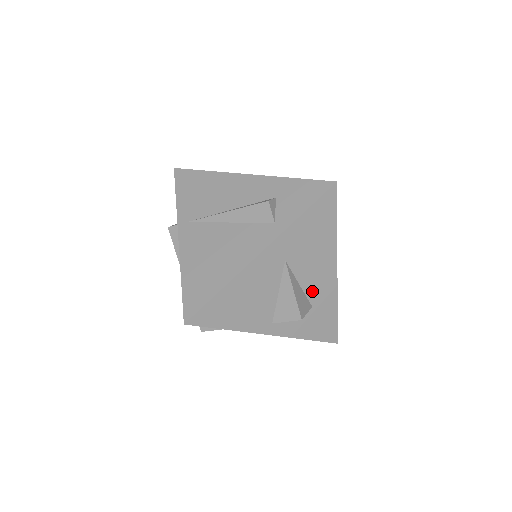
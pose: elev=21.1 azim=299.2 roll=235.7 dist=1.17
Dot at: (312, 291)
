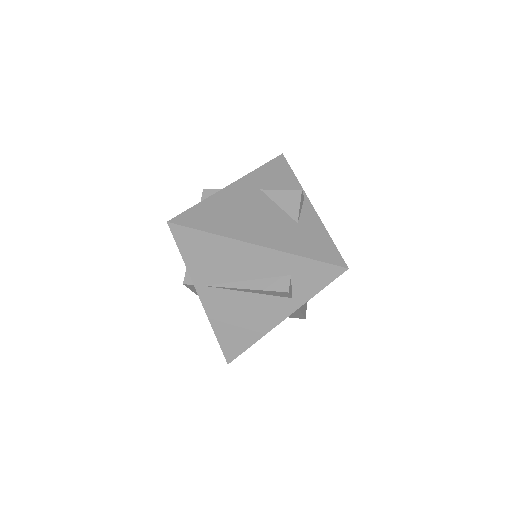
Dot at: occluded
